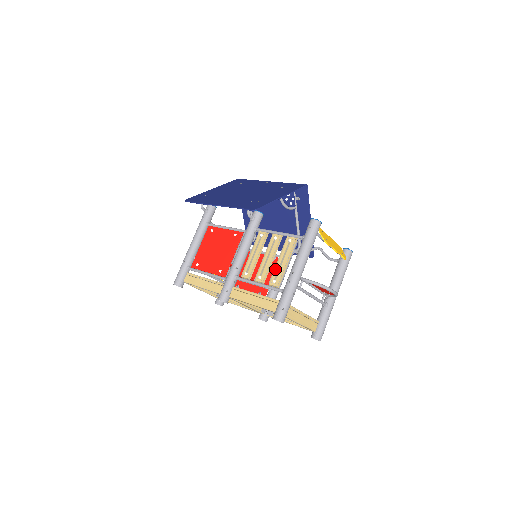
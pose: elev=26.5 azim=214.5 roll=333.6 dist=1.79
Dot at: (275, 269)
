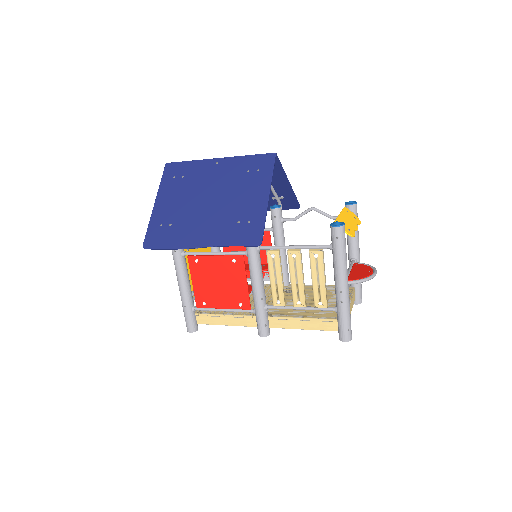
Dot at: (314, 291)
